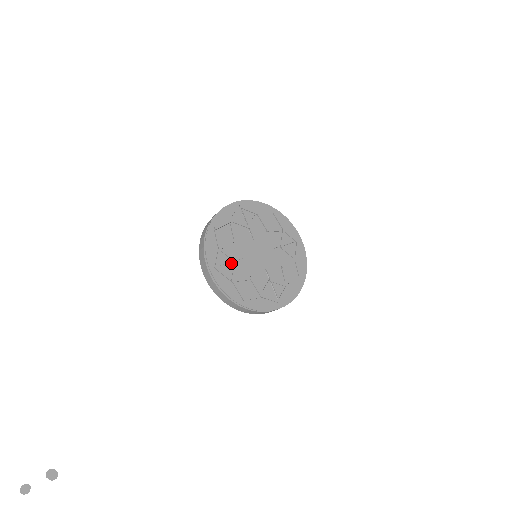
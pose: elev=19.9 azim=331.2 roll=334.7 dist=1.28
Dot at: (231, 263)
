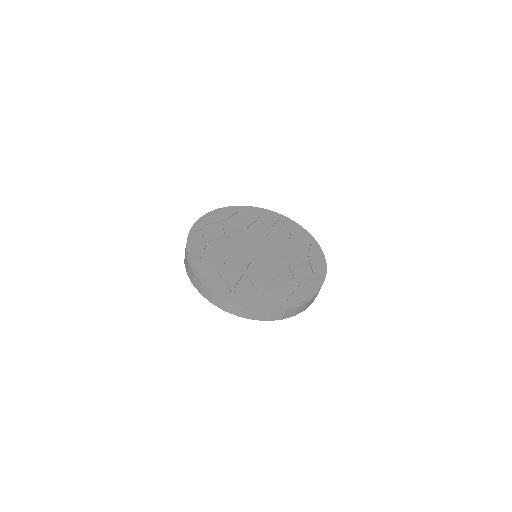
Dot at: occluded
